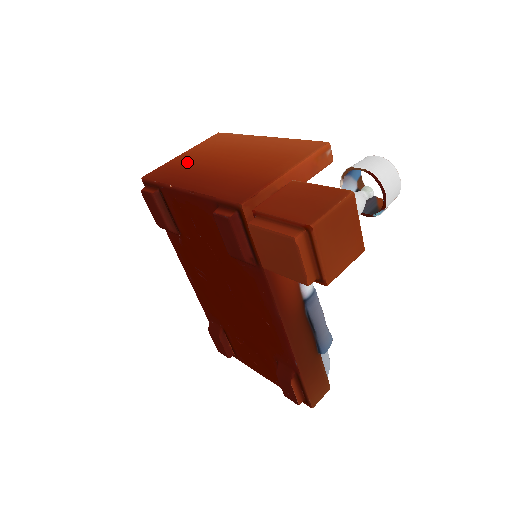
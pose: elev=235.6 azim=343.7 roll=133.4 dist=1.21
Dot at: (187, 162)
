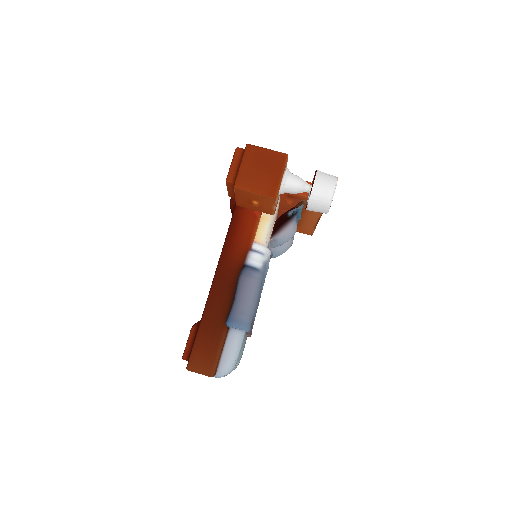
Dot at: occluded
